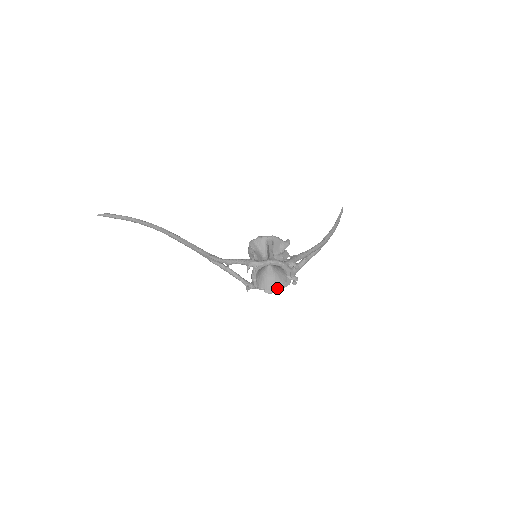
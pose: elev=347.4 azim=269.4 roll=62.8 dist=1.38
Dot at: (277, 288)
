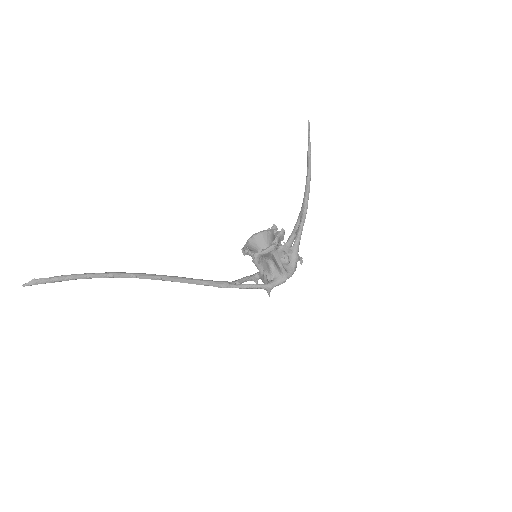
Dot at: occluded
